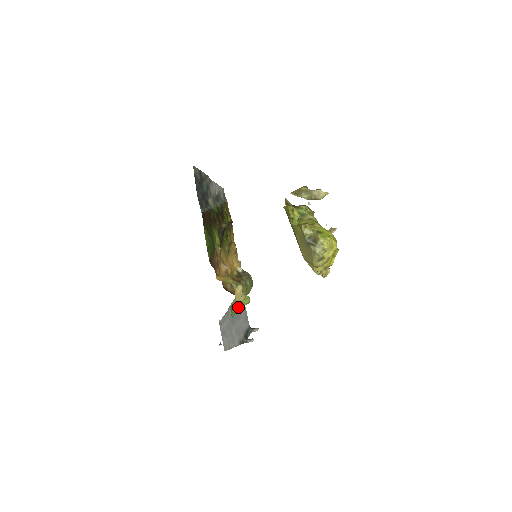
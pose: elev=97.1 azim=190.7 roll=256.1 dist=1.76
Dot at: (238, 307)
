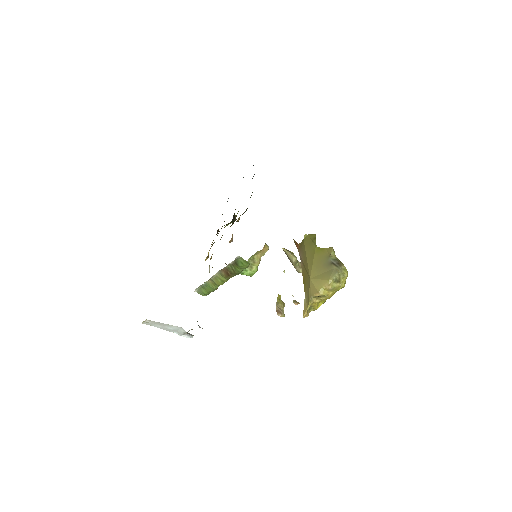
Dot at: occluded
